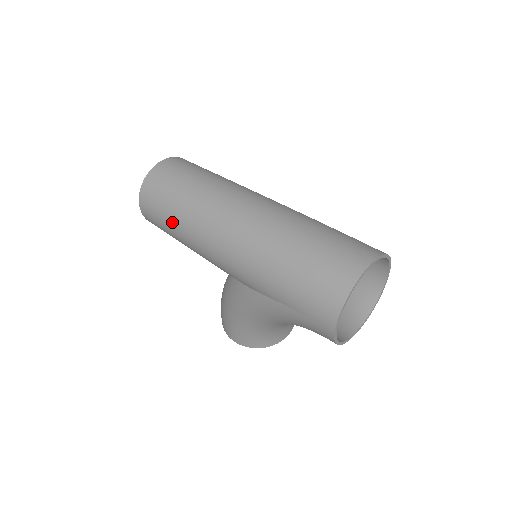
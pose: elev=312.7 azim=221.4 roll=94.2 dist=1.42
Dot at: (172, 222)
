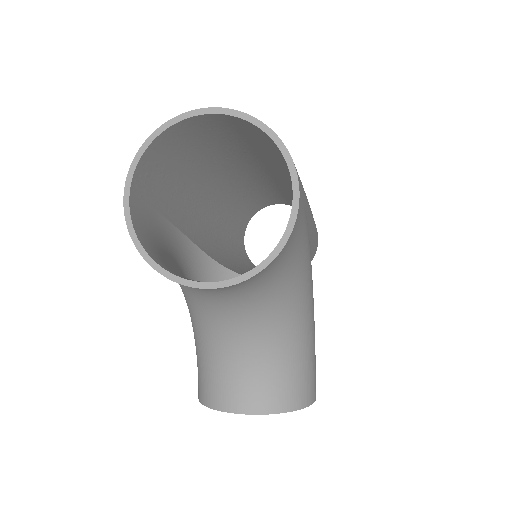
Dot at: occluded
